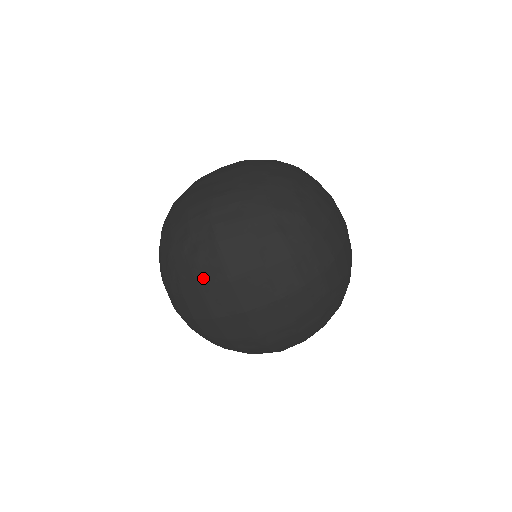
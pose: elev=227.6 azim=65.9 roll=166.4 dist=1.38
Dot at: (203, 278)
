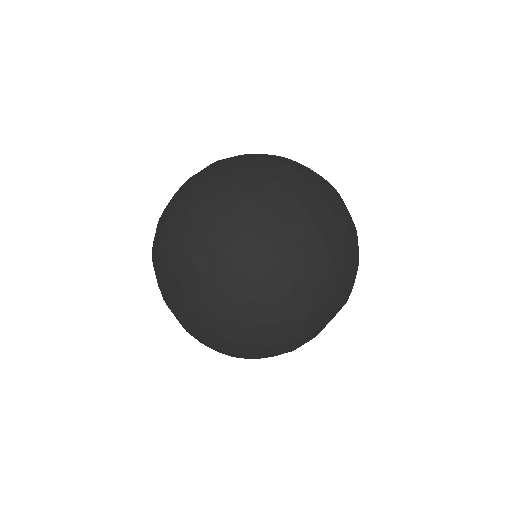
Dot at: (287, 351)
